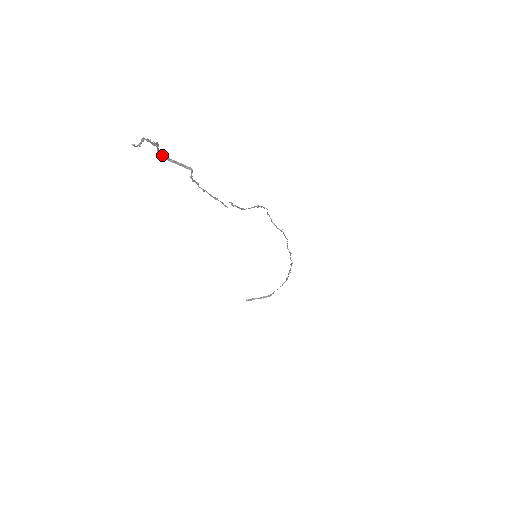
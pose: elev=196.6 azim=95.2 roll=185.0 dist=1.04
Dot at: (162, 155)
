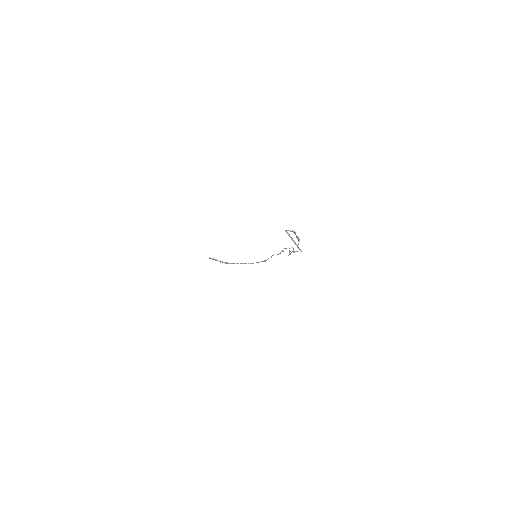
Dot at: occluded
